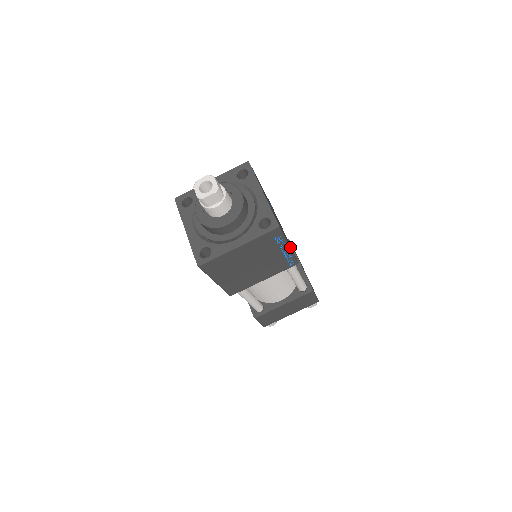
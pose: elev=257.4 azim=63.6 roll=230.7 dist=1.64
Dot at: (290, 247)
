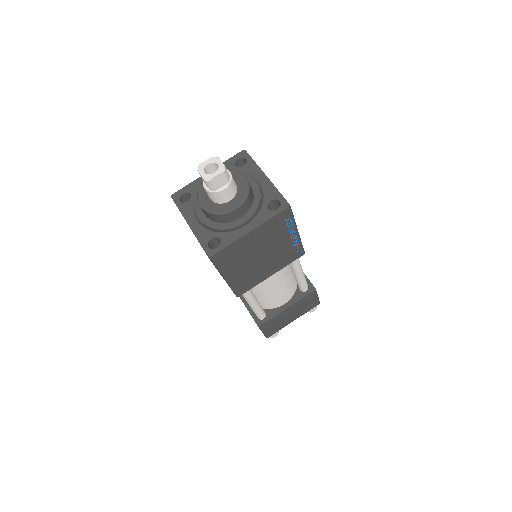
Dot at: (298, 232)
